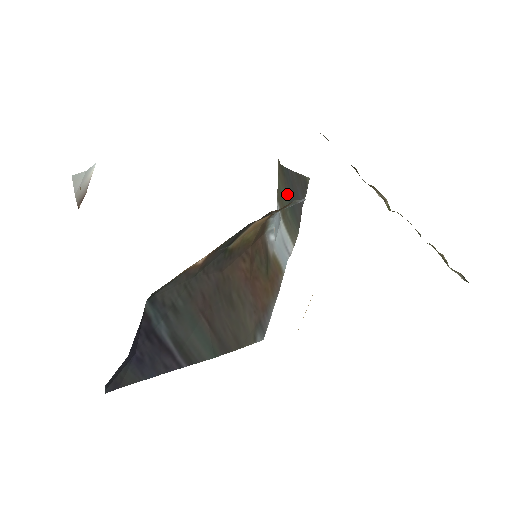
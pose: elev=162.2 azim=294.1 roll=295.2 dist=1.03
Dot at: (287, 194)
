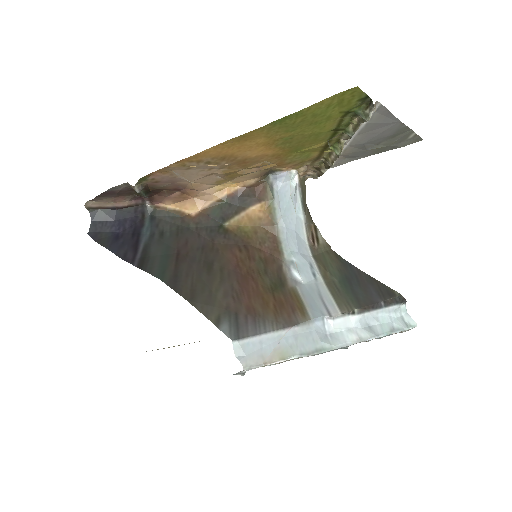
Dot at: (341, 273)
